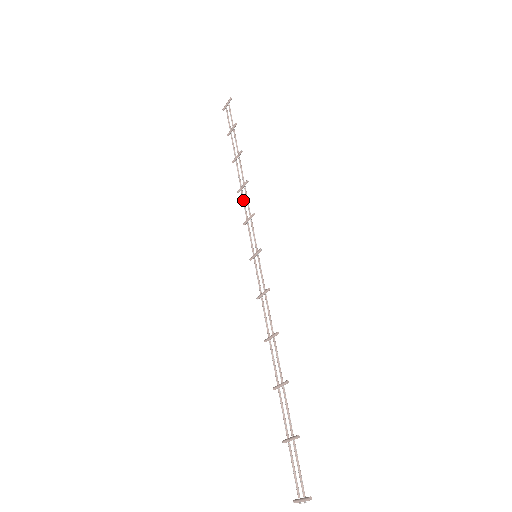
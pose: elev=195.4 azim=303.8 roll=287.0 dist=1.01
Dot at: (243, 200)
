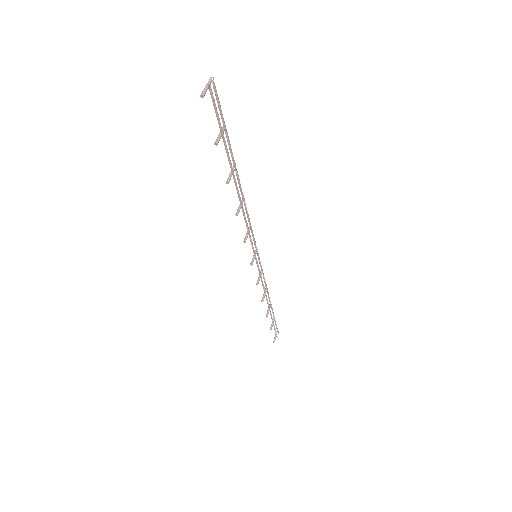
Dot at: occluded
